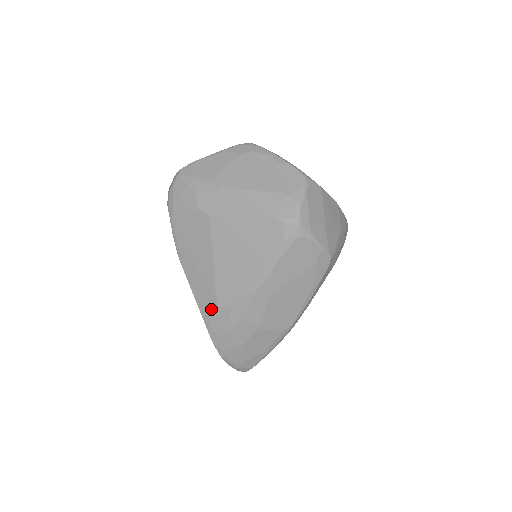
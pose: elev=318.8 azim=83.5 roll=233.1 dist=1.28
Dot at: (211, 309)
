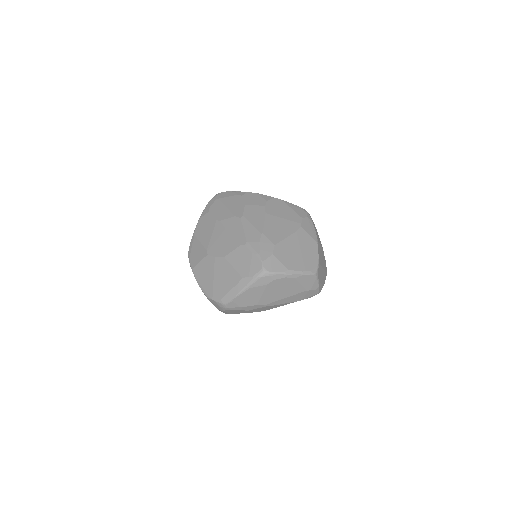
Dot at: occluded
